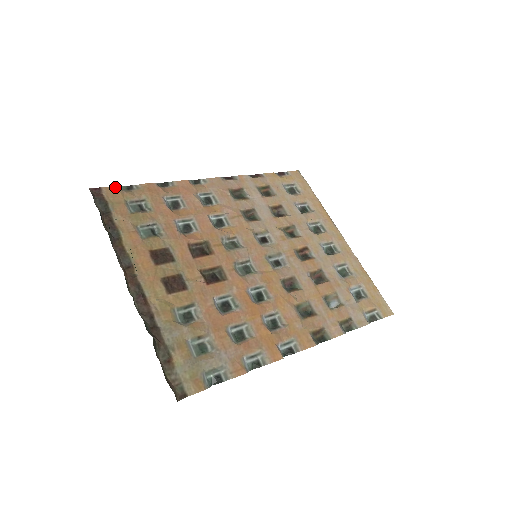
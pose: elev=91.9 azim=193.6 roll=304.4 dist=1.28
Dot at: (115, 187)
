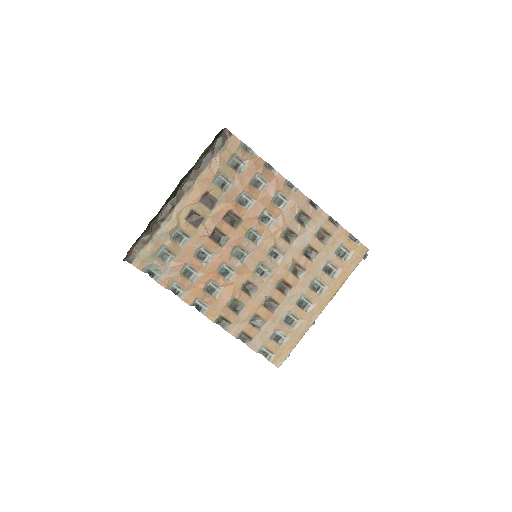
Dot at: (240, 141)
